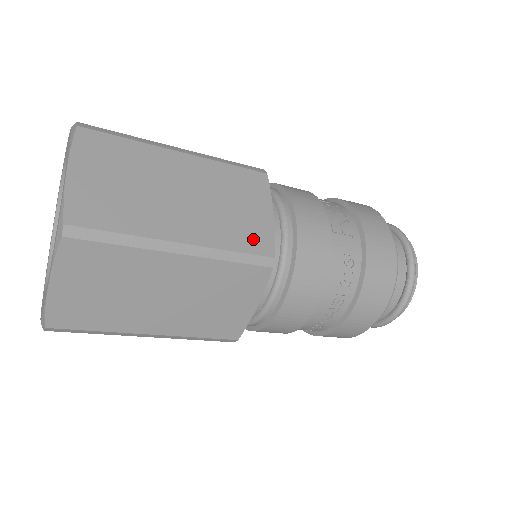
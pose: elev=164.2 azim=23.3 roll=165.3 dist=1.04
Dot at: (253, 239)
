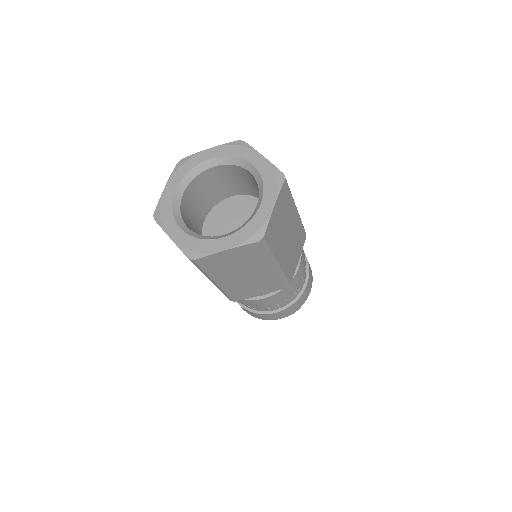
Dot at: (291, 271)
